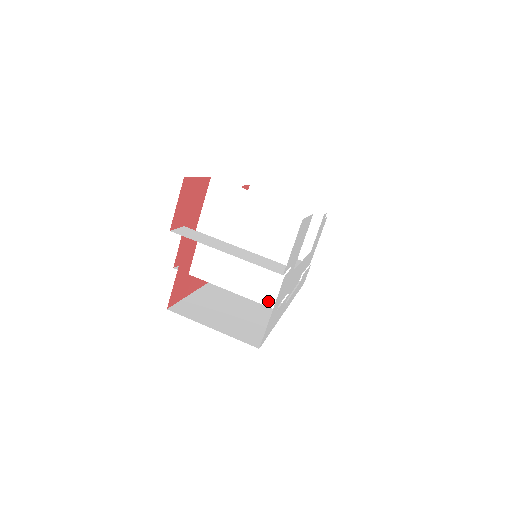
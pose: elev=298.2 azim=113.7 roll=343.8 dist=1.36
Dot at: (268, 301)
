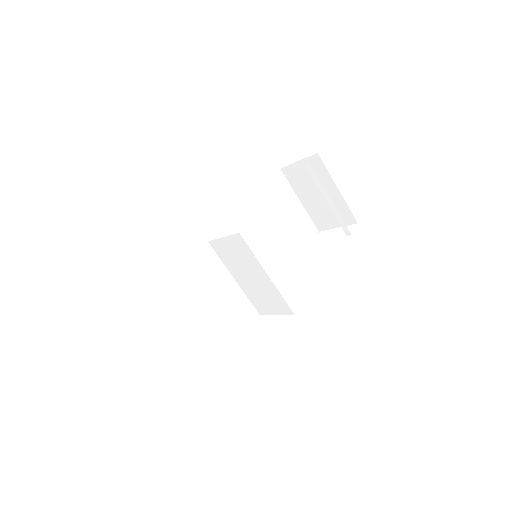
Dot at: occluded
